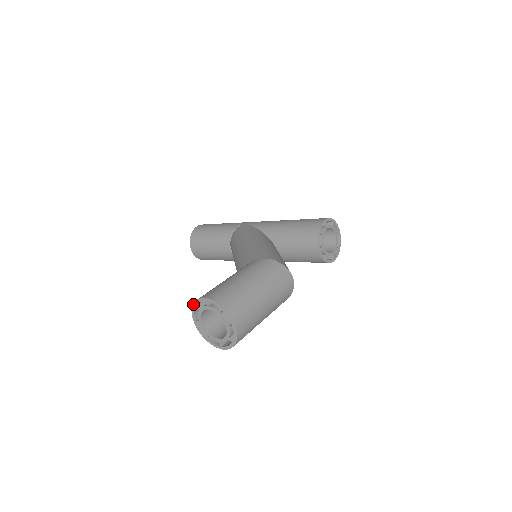
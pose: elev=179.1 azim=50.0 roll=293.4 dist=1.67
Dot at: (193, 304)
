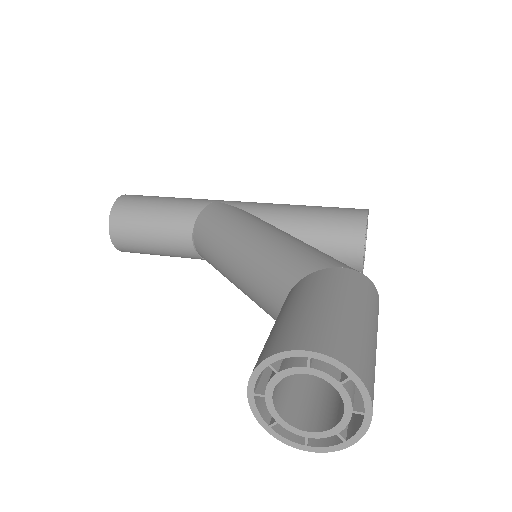
Dot at: (264, 360)
